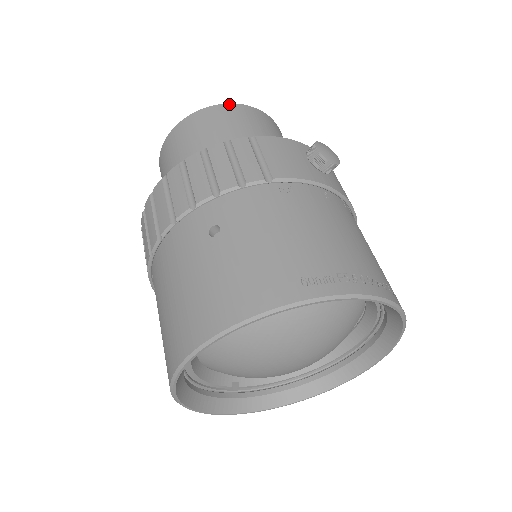
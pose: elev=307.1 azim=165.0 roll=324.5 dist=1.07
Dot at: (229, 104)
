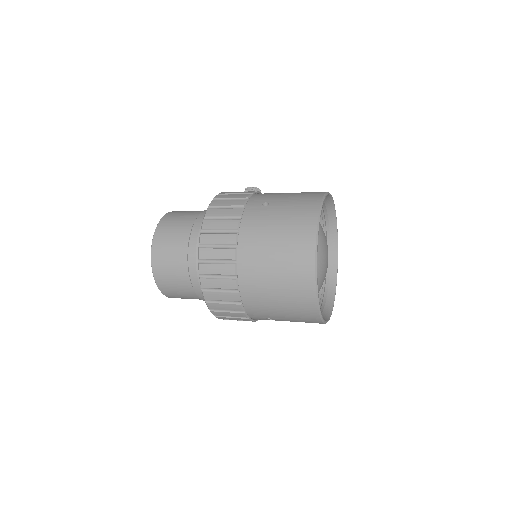
Dot at: (173, 211)
